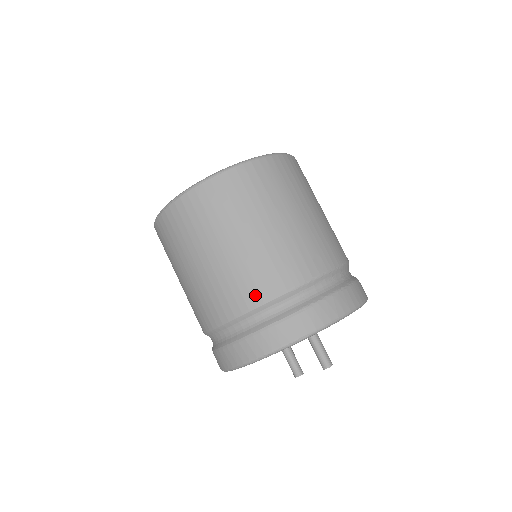
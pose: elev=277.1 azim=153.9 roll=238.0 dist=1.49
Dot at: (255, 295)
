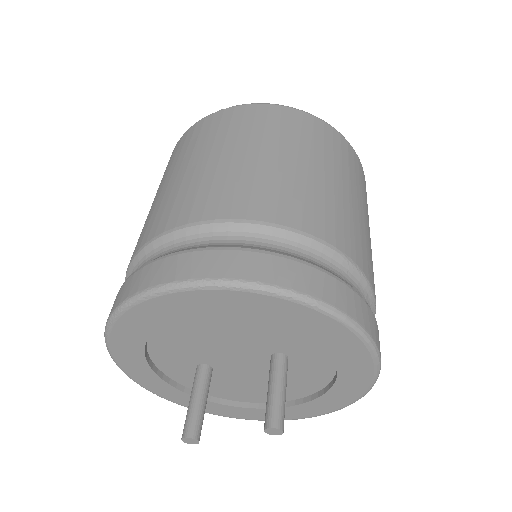
Dot at: (295, 218)
